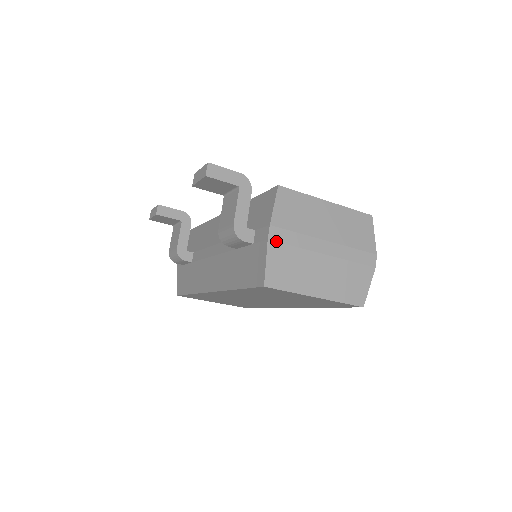
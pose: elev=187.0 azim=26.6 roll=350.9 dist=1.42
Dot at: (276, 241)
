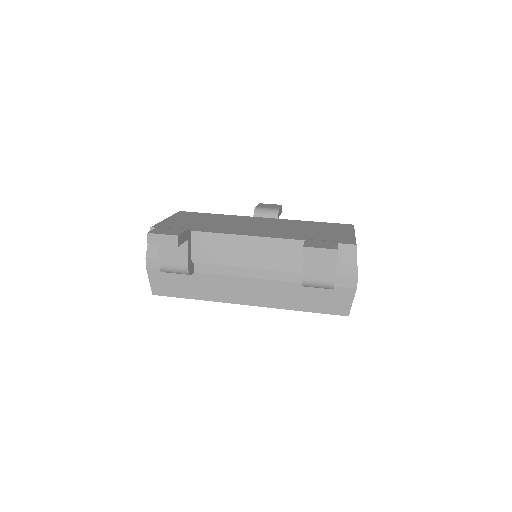
Dot at: occluded
